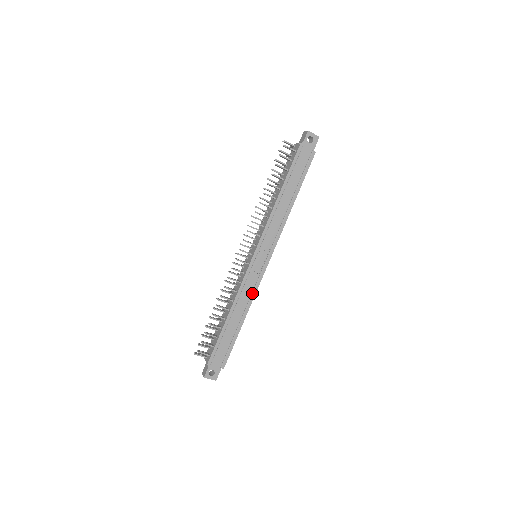
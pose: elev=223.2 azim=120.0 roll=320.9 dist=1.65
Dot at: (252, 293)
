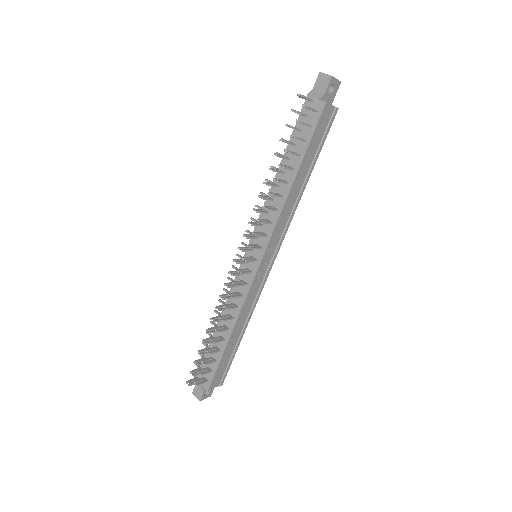
Dot at: (255, 302)
